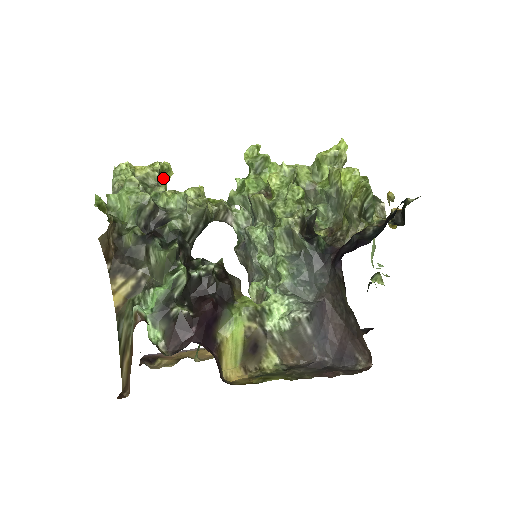
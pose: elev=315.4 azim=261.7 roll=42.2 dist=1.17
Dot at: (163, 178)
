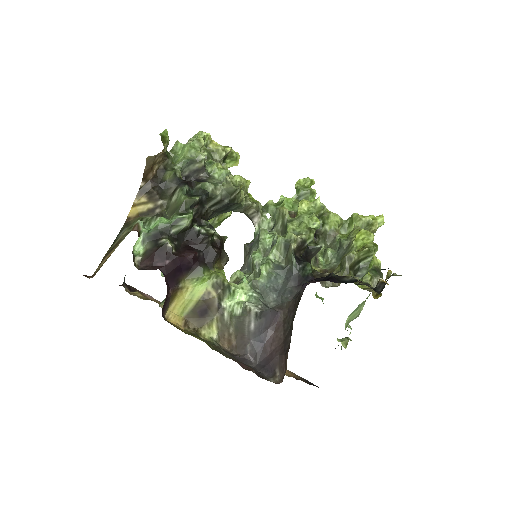
Dot at: (228, 162)
